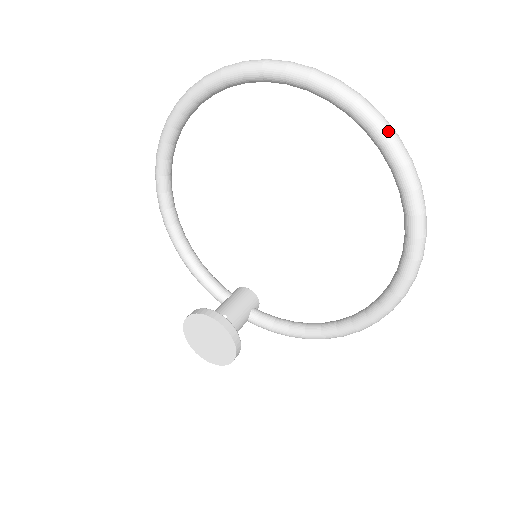
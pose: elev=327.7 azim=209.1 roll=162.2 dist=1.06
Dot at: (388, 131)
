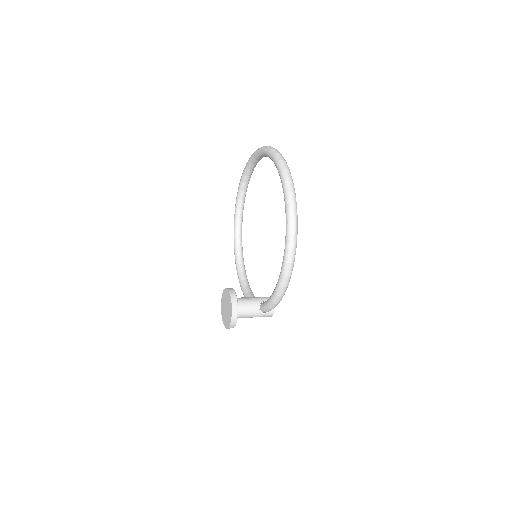
Dot at: (269, 148)
